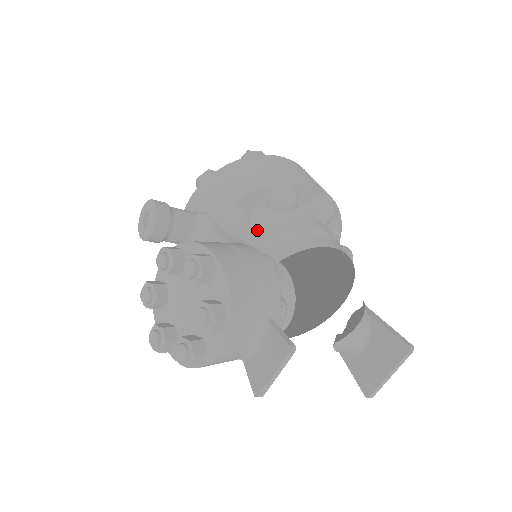
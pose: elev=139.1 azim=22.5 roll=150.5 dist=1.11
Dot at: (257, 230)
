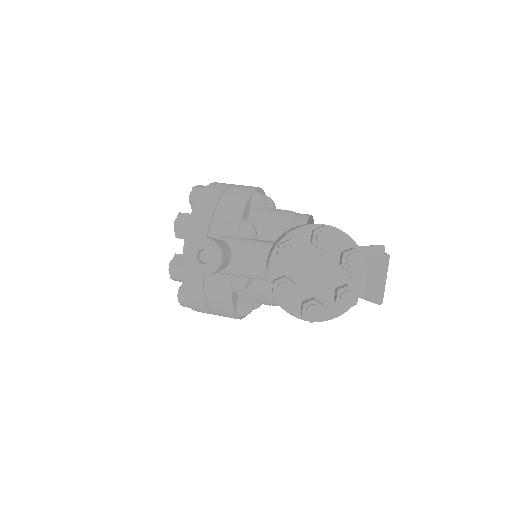
Dot at: (264, 229)
